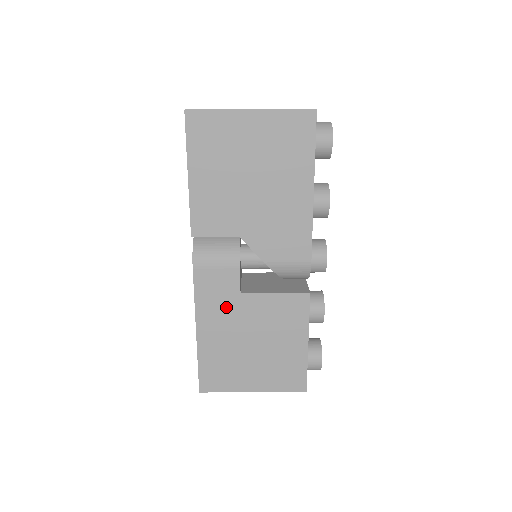
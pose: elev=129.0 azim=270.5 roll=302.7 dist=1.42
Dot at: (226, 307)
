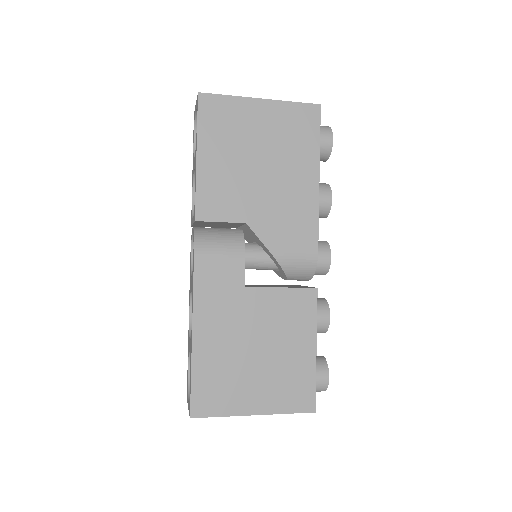
Dot at: (228, 304)
